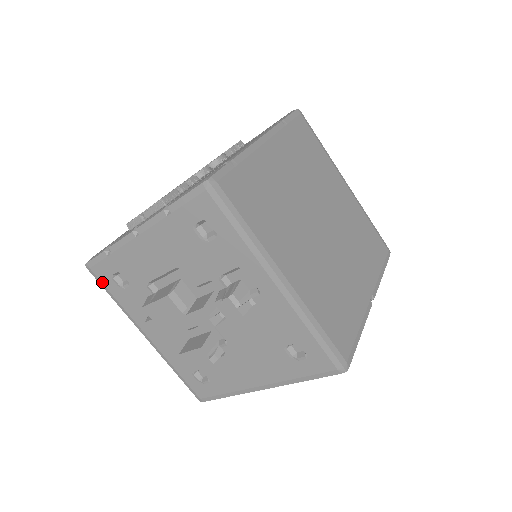
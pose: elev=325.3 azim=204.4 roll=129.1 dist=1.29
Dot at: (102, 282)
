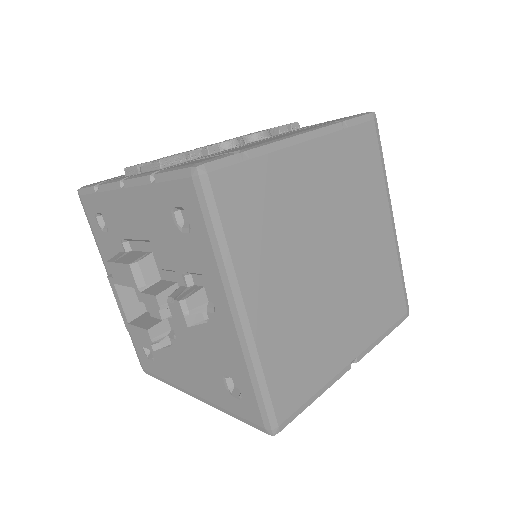
Dot at: (87, 215)
